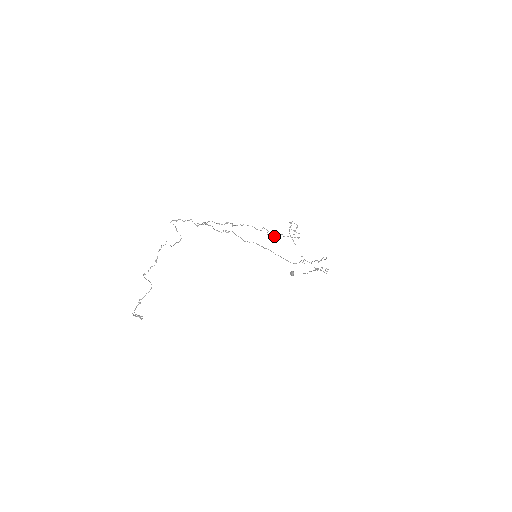
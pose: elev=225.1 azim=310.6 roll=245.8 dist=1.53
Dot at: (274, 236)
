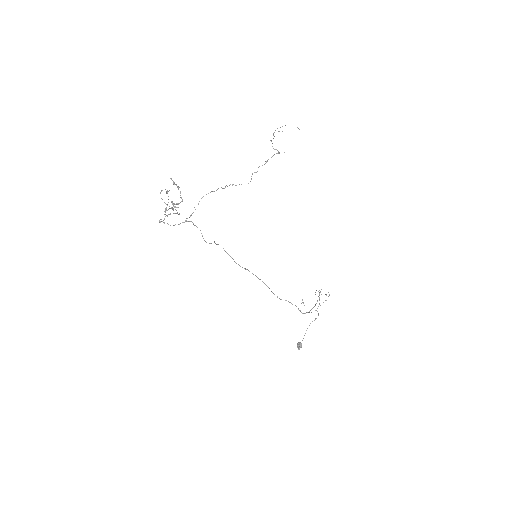
Dot at: (265, 163)
